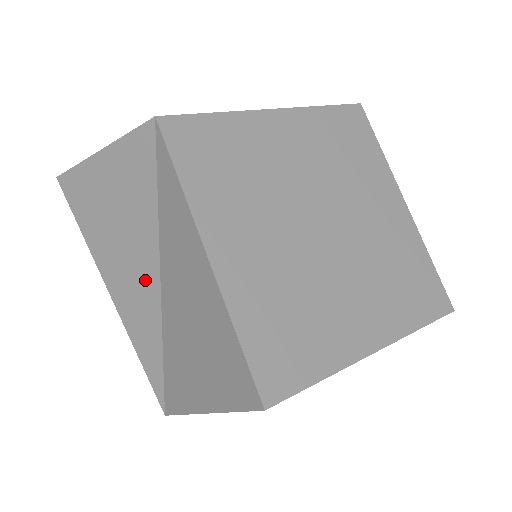
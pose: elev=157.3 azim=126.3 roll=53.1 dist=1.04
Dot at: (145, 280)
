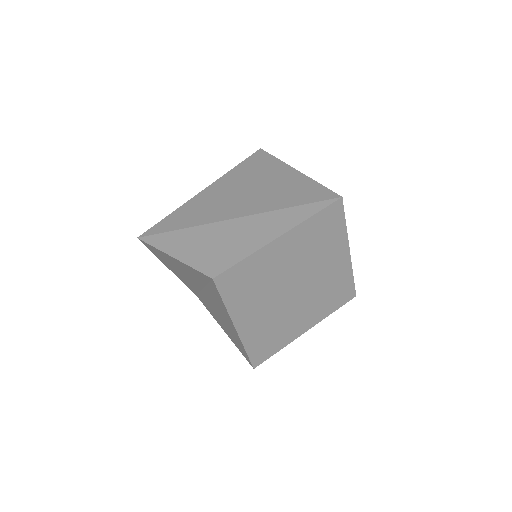
Dot at: (194, 282)
